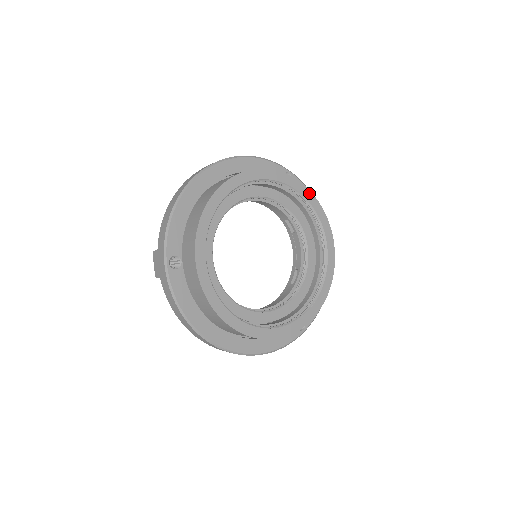
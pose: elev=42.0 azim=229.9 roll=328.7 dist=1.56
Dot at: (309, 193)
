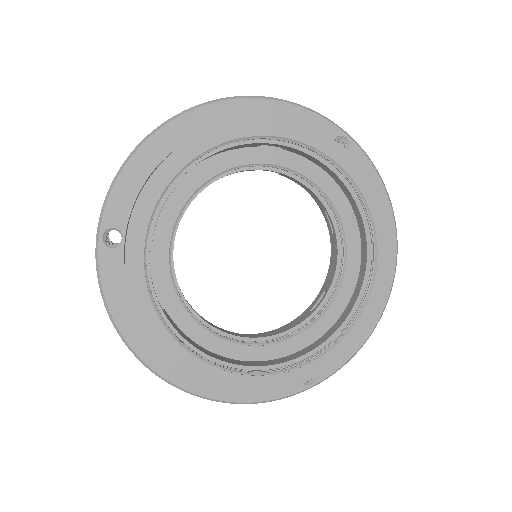
Dot at: (364, 175)
